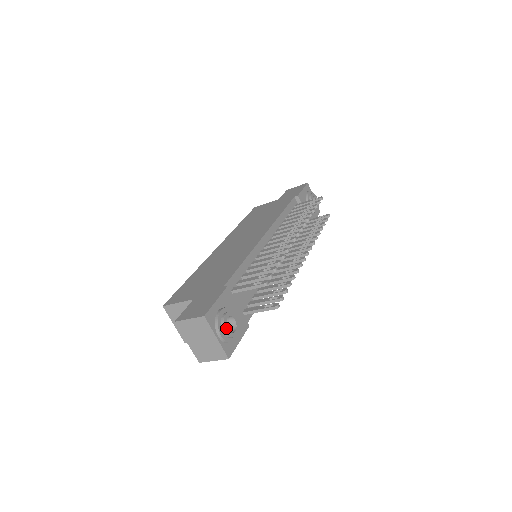
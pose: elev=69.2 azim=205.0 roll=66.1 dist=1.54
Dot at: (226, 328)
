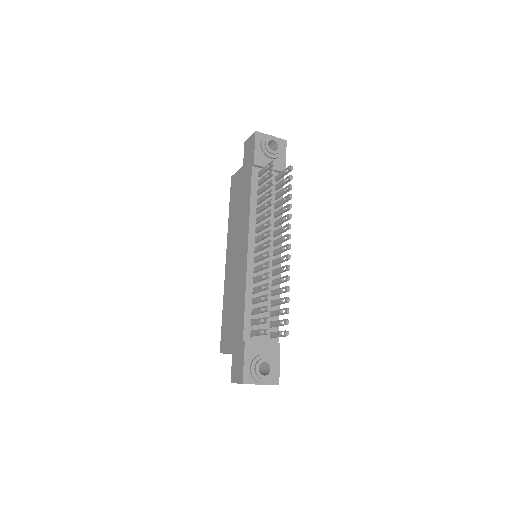
Dot at: (262, 376)
